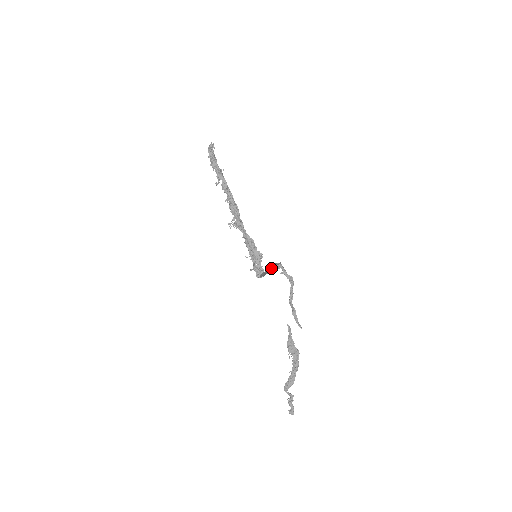
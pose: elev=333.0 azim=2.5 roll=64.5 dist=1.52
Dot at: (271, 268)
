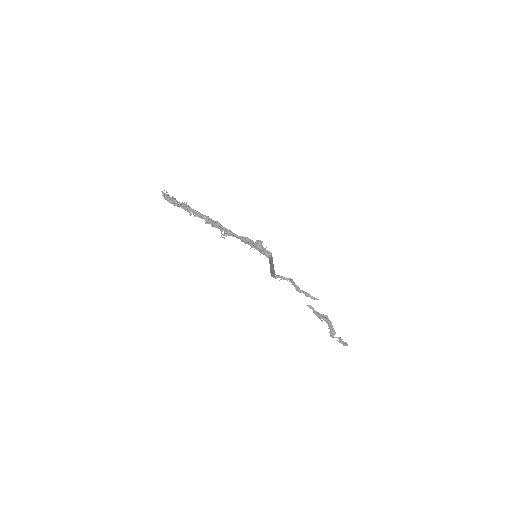
Dot at: (271, 271)
